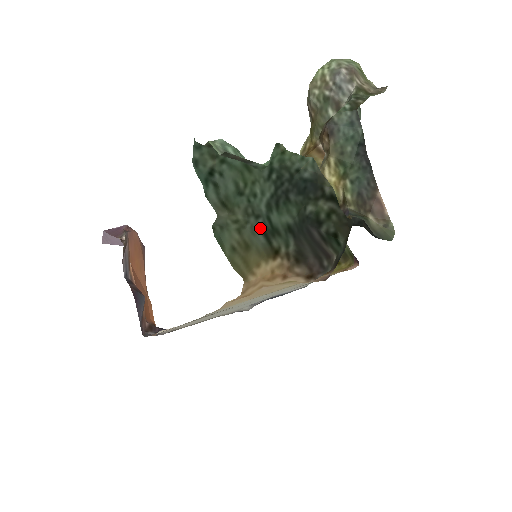
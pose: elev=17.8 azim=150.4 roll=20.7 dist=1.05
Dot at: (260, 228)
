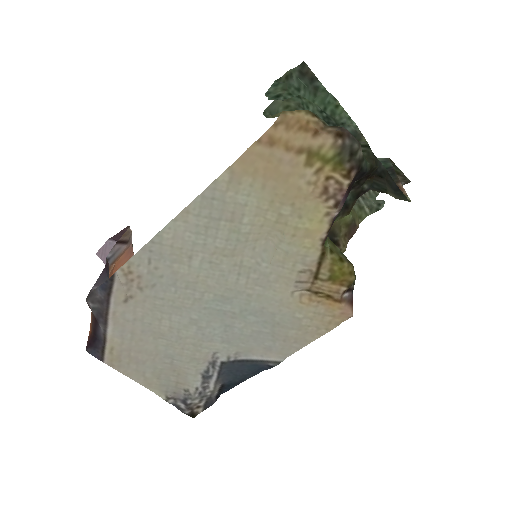
Dot at: occluded
